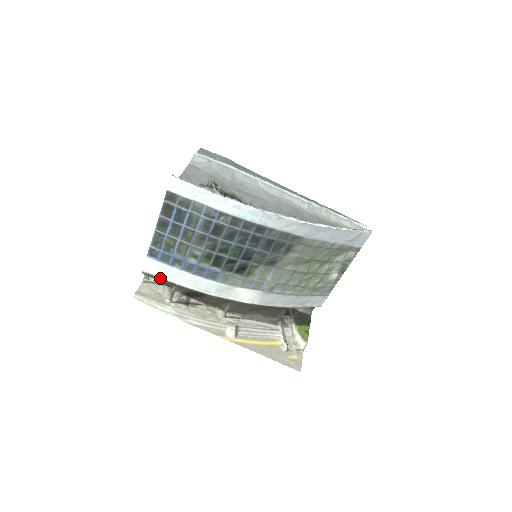
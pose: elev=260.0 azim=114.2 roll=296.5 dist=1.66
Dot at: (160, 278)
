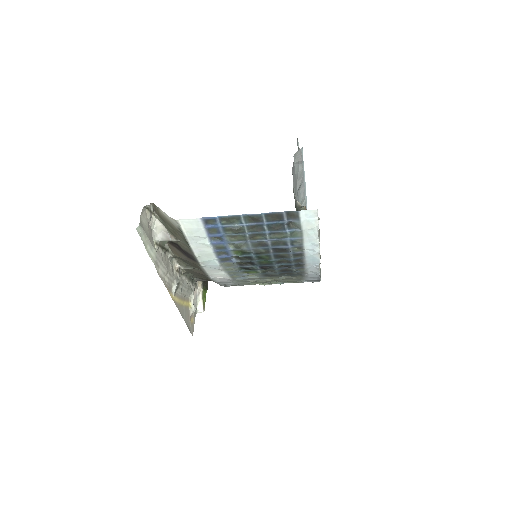
Dot at: (185, 235)
